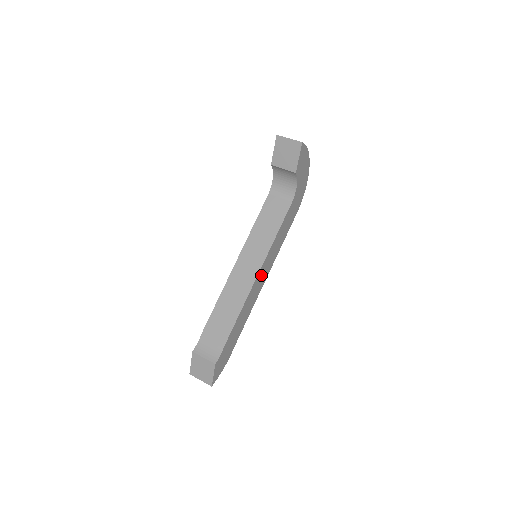
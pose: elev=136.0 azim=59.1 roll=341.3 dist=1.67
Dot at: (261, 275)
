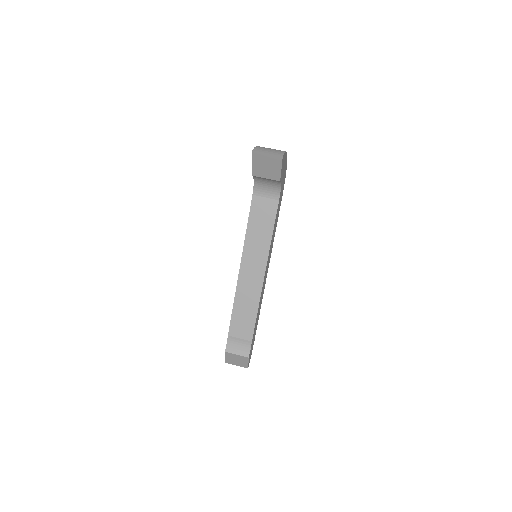
Dot at: (266, 272)
